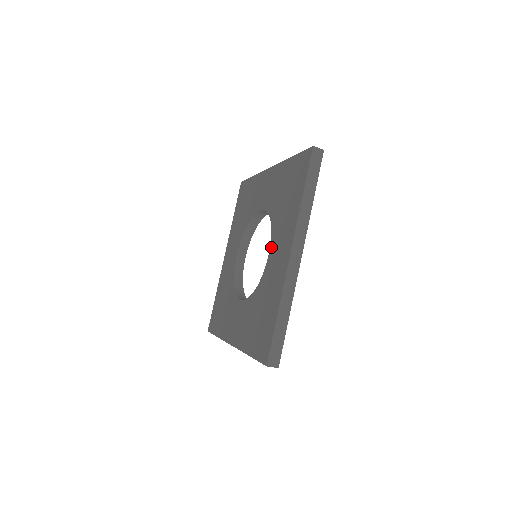
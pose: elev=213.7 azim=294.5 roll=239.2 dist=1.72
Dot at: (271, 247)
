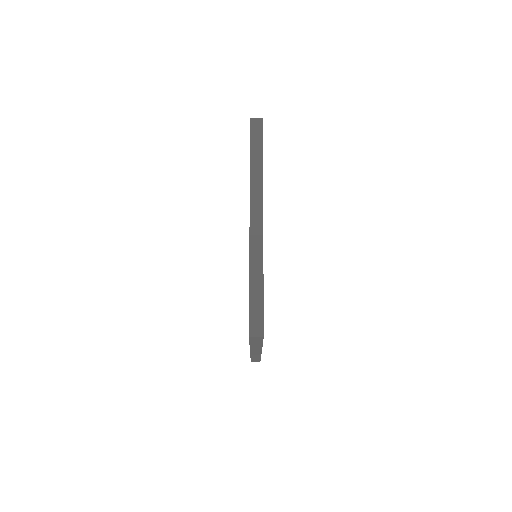
Dot at: occluded
